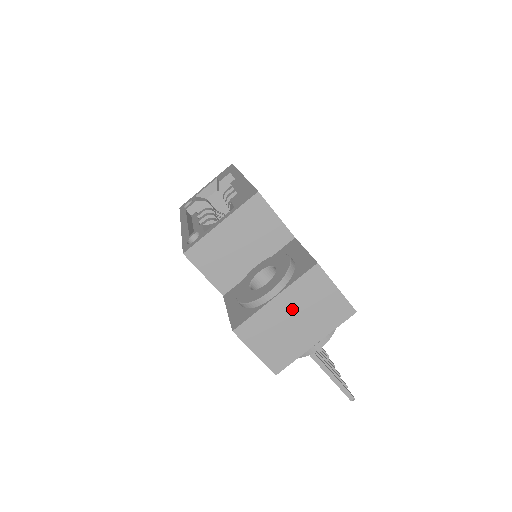
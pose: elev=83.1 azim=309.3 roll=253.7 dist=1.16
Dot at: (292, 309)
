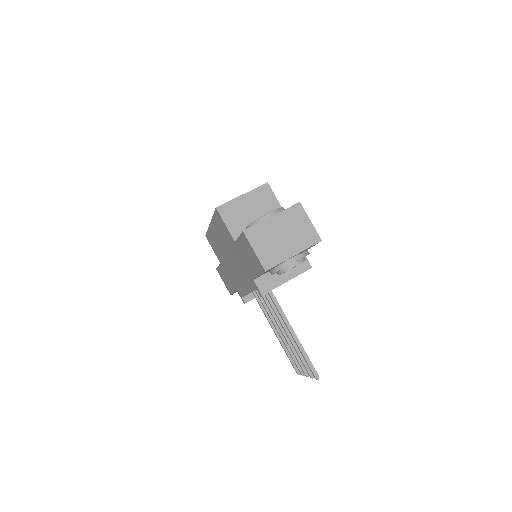
Dot at: (282, 227)
